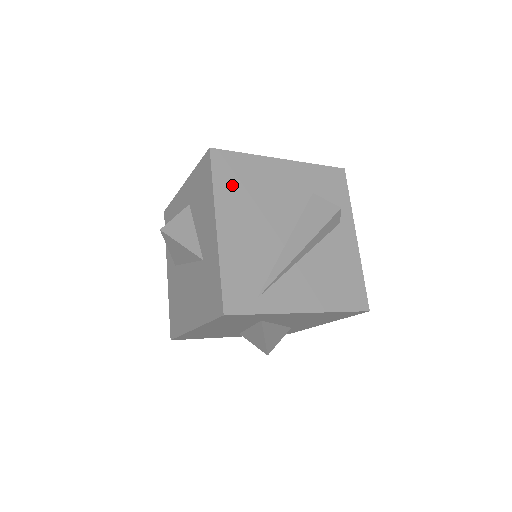
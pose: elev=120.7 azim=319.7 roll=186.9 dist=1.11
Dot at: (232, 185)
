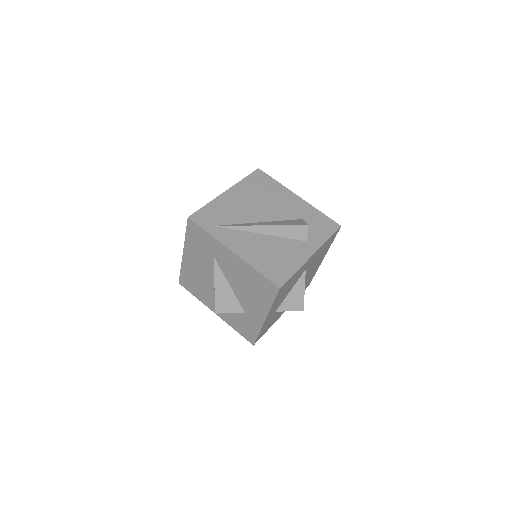
Dot at: (254, 185)
